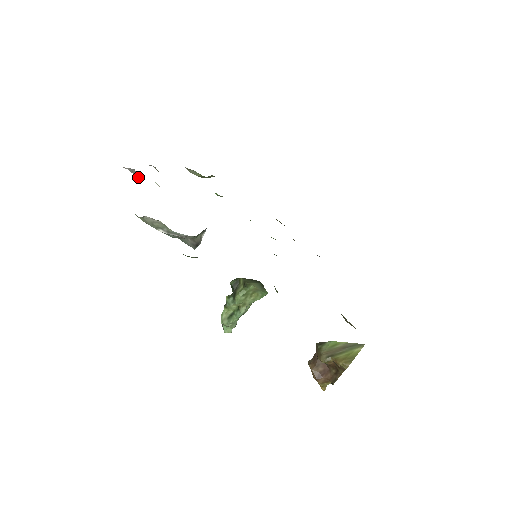
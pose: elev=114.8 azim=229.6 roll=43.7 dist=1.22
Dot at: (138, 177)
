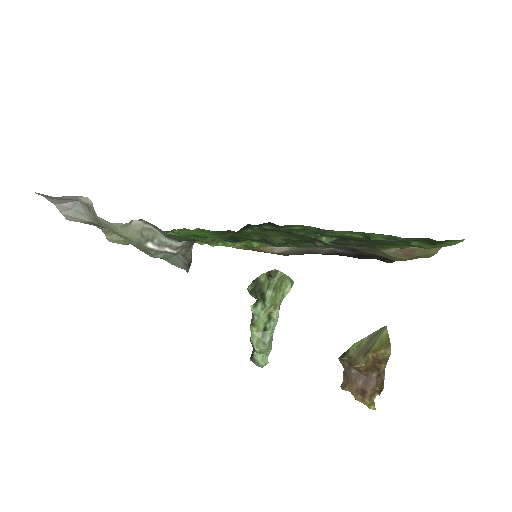
Dot at: (84, 212)
